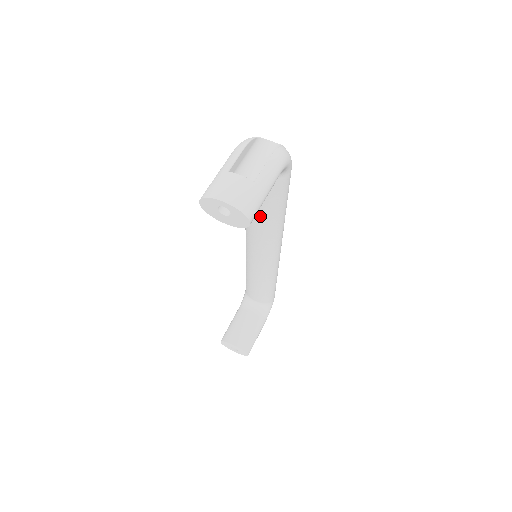
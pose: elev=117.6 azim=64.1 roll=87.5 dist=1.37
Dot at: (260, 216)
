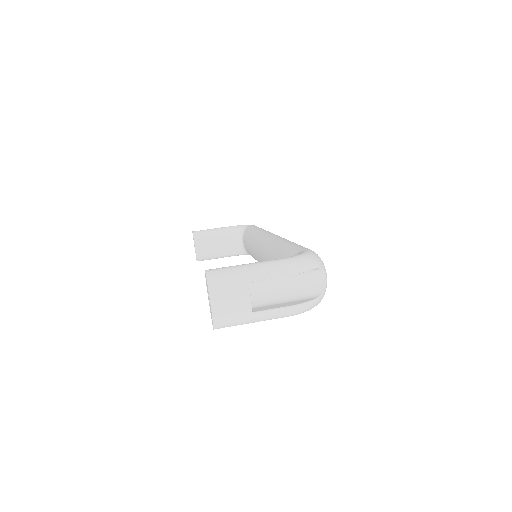
Dot at: occluded
